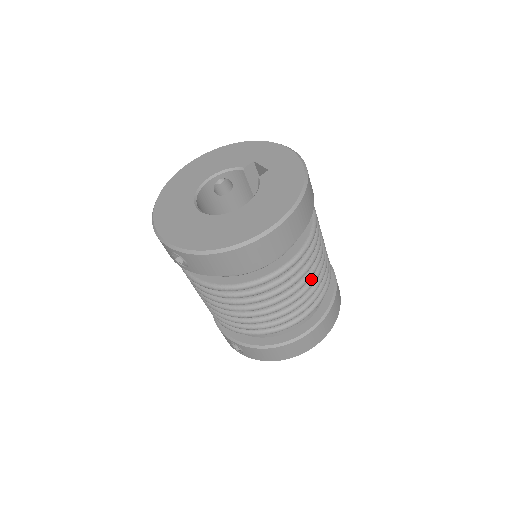
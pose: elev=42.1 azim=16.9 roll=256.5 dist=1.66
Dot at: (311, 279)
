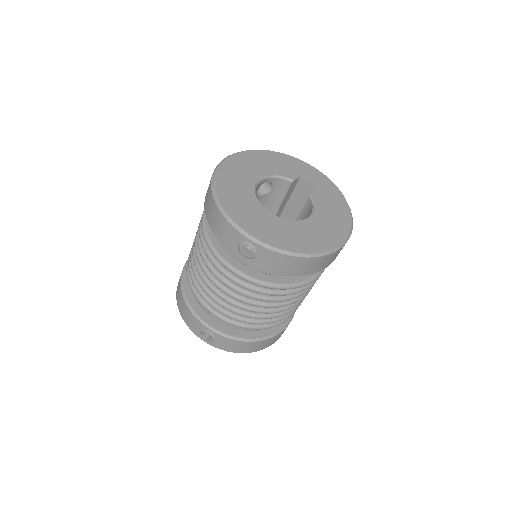
Dot at: occluded
